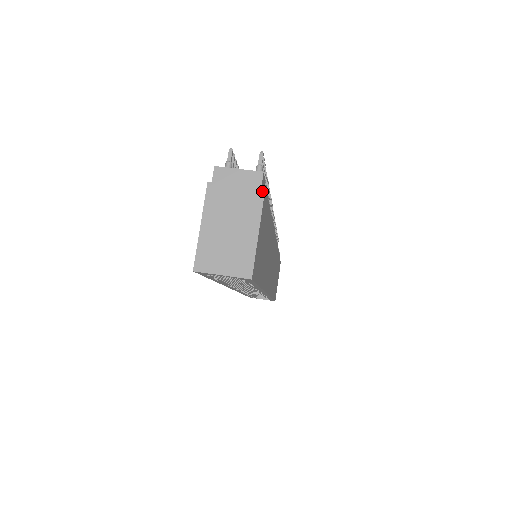
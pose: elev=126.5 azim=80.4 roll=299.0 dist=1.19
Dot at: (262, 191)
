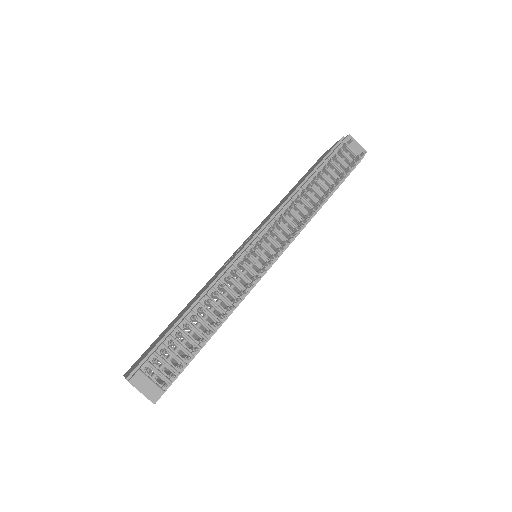
Dot at: occluded
